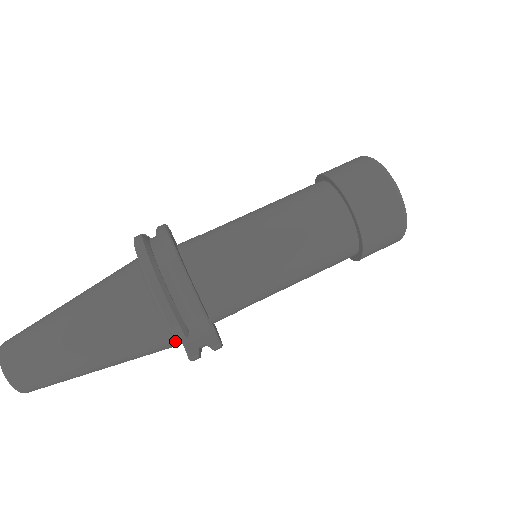
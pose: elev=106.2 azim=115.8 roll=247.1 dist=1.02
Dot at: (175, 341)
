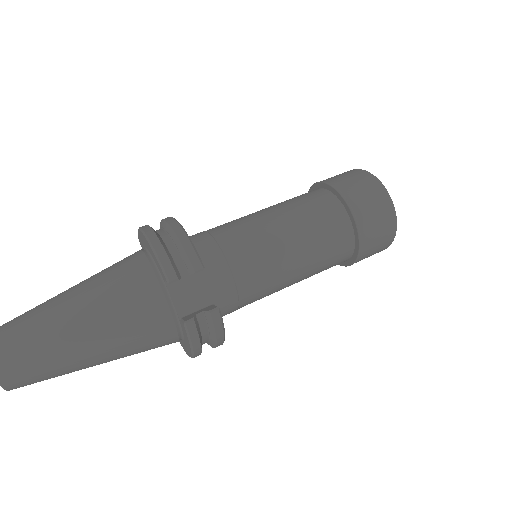
Dot at: (169, 308)
